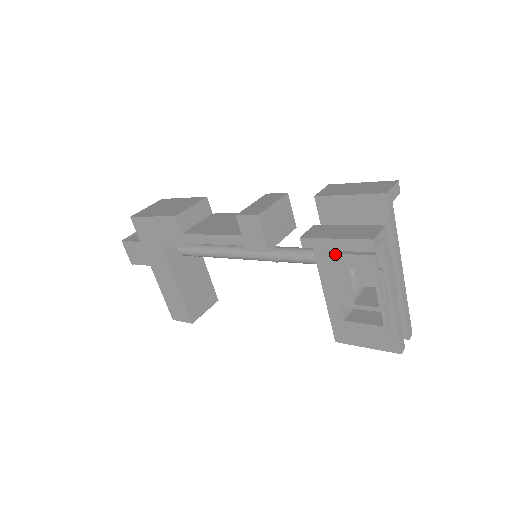
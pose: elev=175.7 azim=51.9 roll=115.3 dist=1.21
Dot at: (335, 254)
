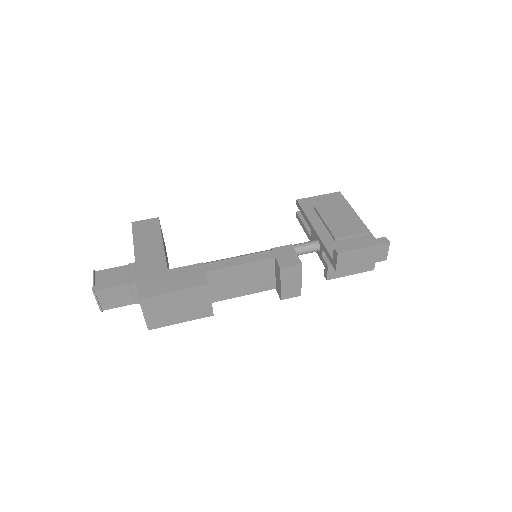
Dot at: occluded
